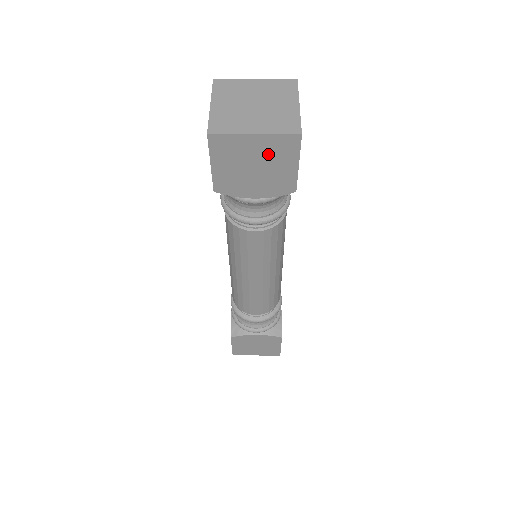
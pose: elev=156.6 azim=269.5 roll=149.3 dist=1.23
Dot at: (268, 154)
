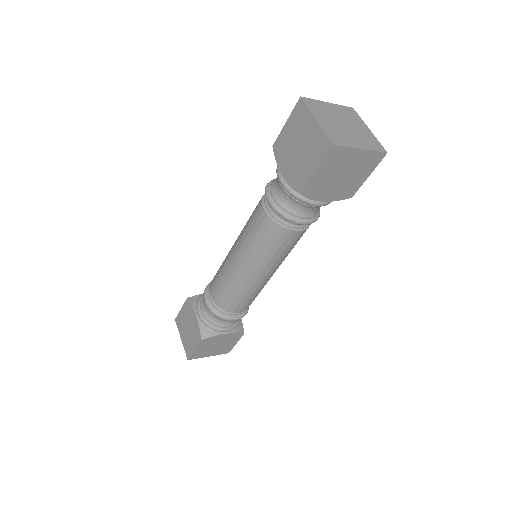
Dot at: (358, 166)
